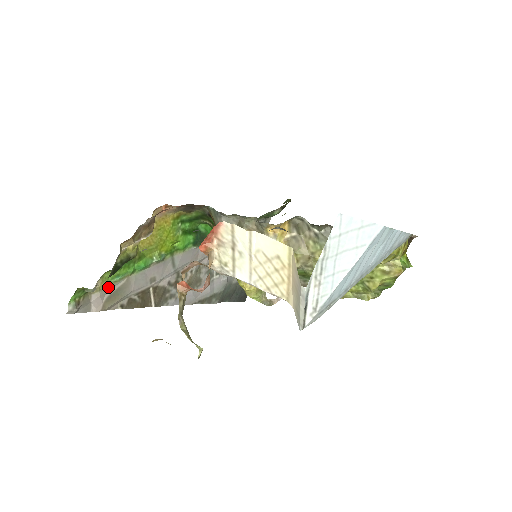
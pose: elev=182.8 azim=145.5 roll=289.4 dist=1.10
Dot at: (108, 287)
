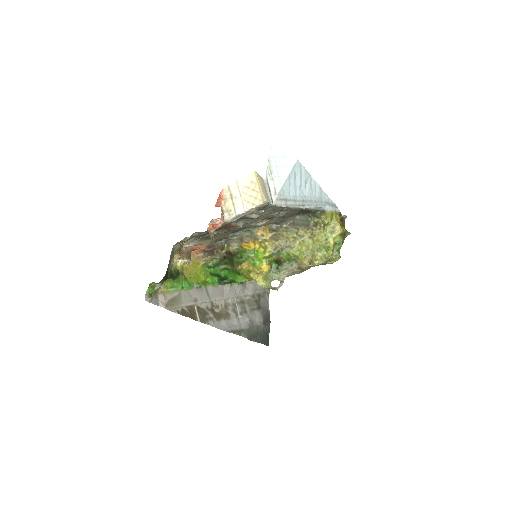
Dot at: (168, 294)
